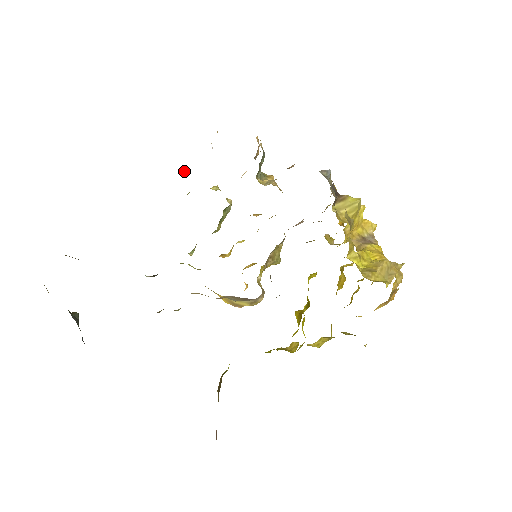
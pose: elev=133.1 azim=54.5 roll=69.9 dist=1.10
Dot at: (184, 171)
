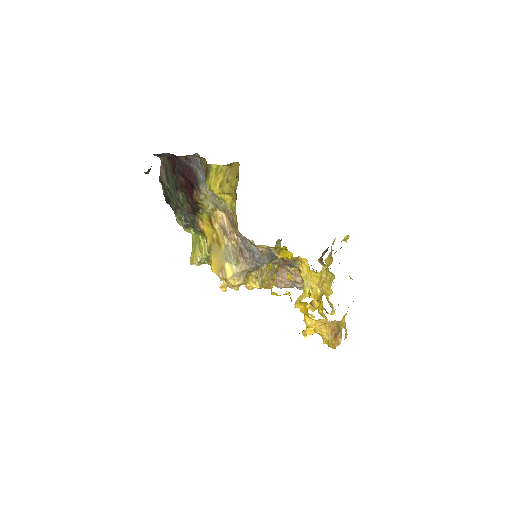
Dot at: occluded
